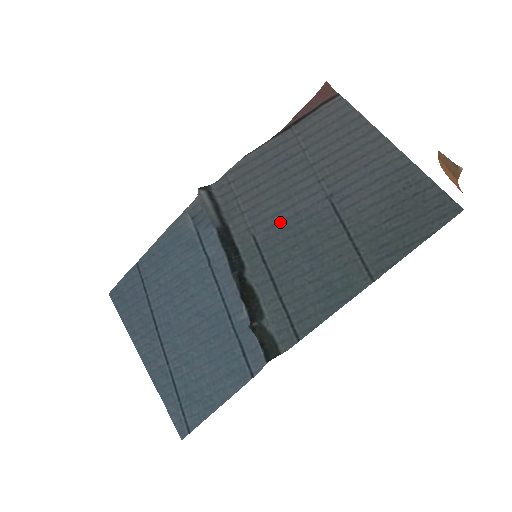
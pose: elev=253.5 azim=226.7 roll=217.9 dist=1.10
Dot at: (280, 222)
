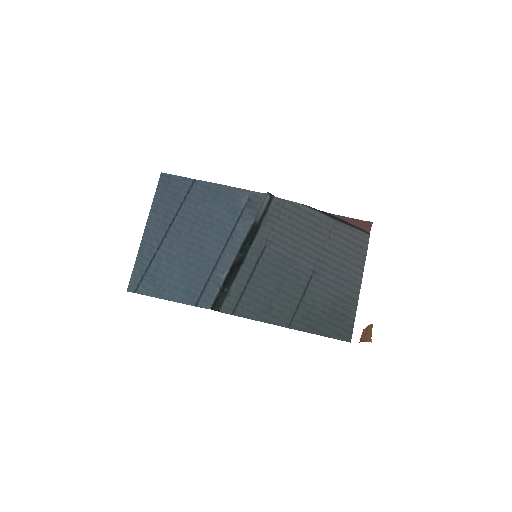
Dot at: (283, 256)
